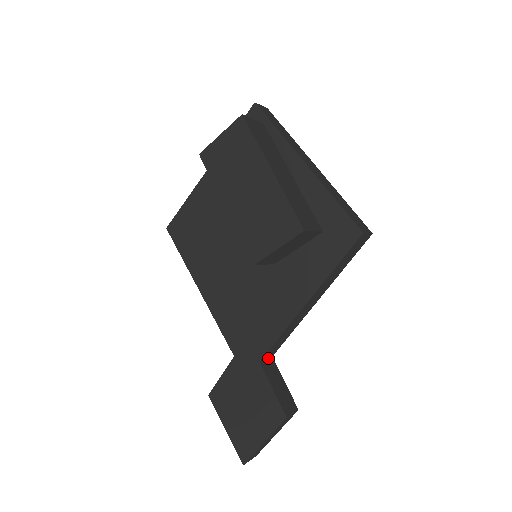
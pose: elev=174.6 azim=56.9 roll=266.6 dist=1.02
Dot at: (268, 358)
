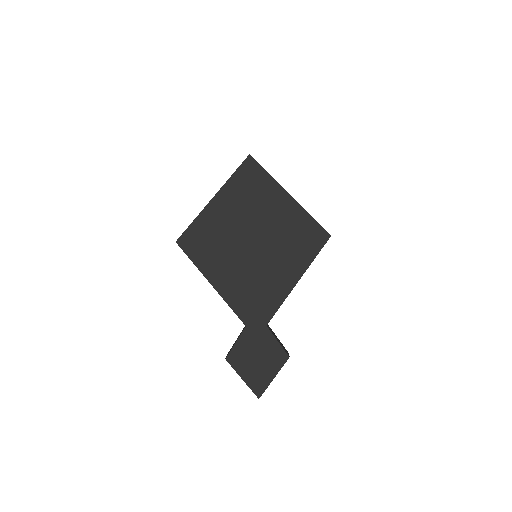
Dot at: (267, 324)
